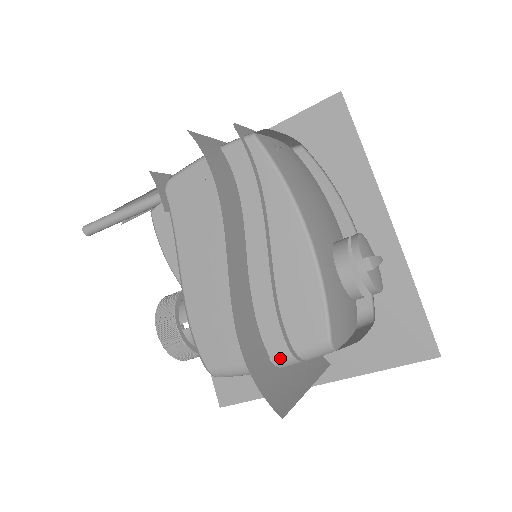
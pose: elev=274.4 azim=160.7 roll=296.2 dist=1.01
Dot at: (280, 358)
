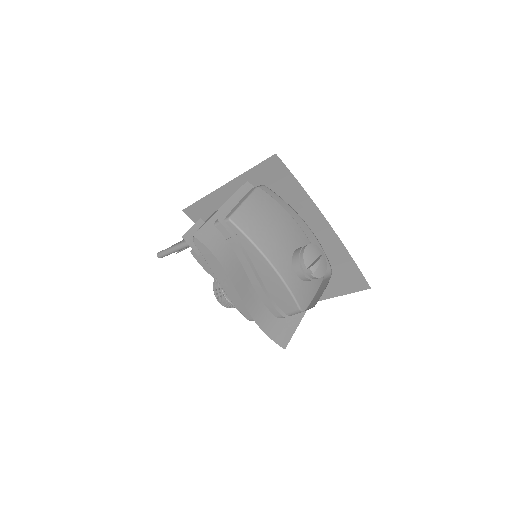
Dot at: (280, 316)
